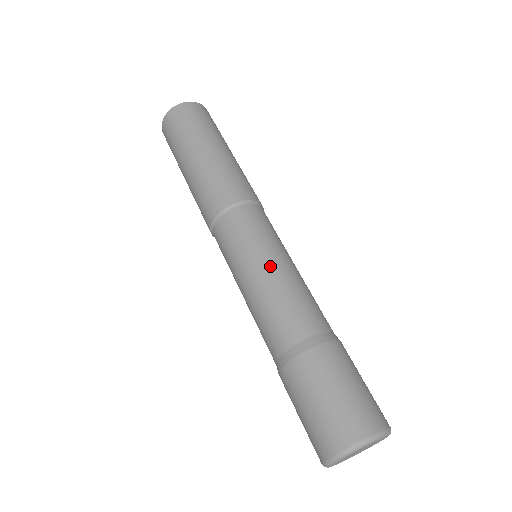
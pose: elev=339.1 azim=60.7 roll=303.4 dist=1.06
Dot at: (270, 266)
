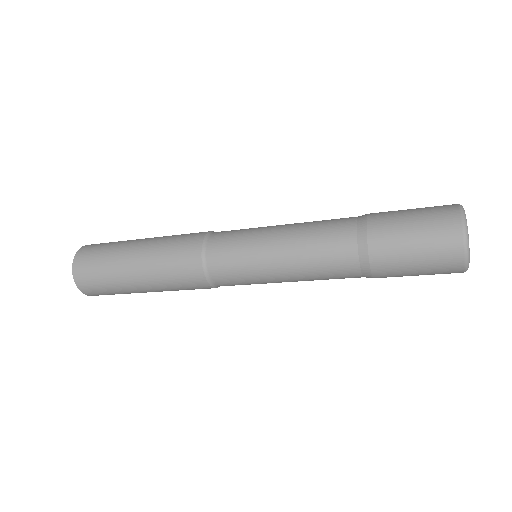
Dot at: (277, 247)
